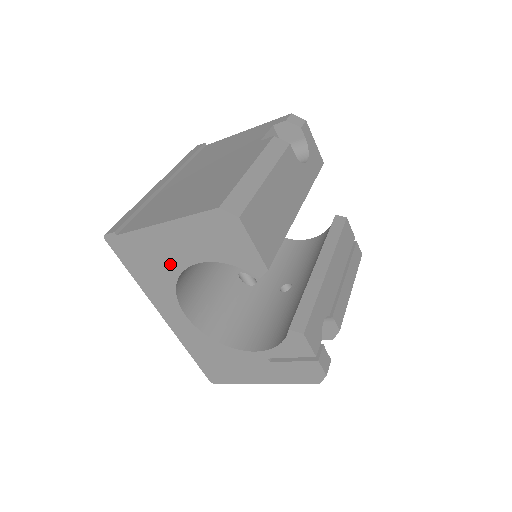
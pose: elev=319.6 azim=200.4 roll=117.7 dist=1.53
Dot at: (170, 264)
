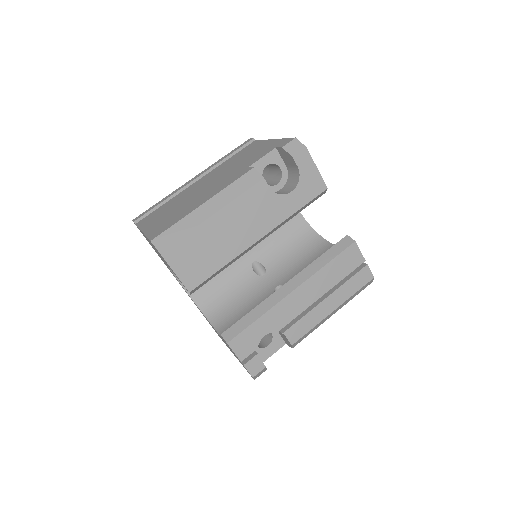
Dot at: occluded
